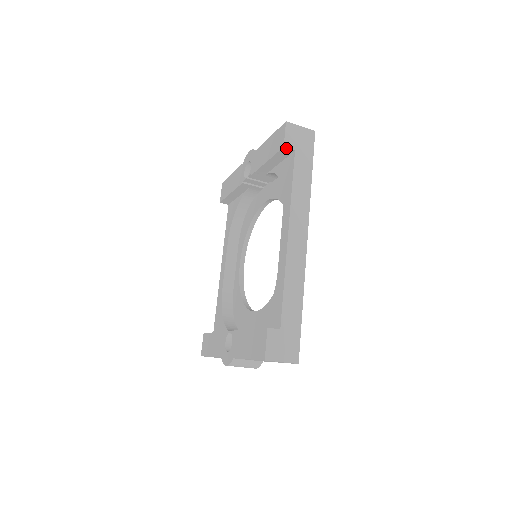
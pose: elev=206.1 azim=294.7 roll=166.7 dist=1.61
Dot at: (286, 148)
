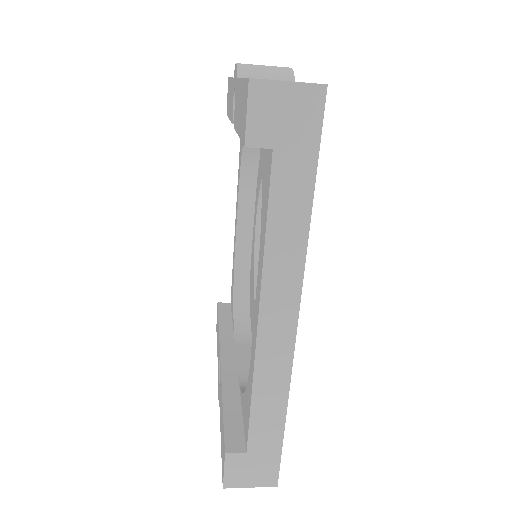
Dot at: (251, 146)
